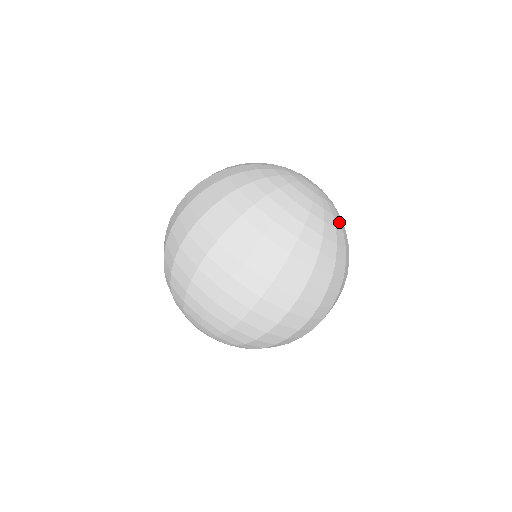
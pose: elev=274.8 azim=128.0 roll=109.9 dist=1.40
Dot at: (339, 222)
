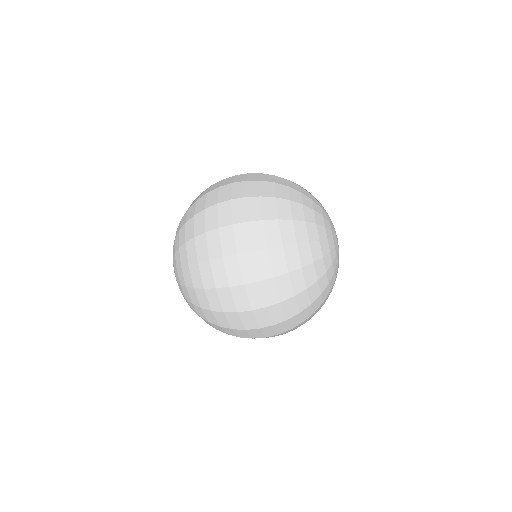
Dot at: occluded
